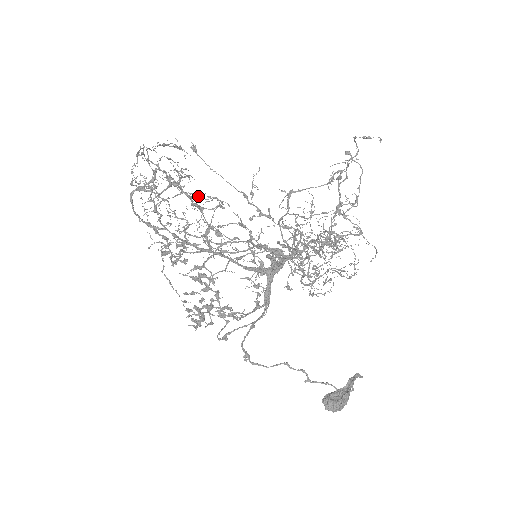
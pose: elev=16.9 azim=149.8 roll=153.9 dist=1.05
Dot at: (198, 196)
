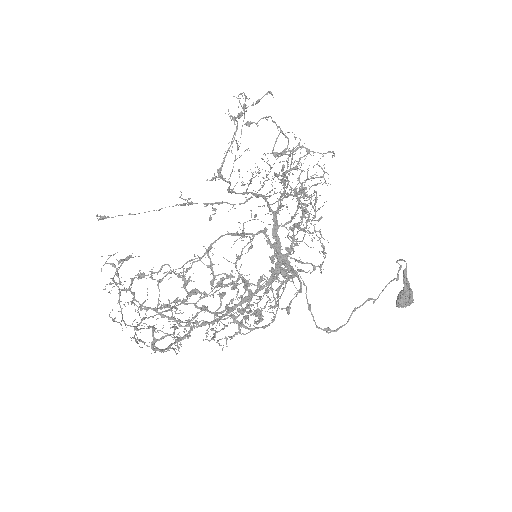
Dot at: occluded
